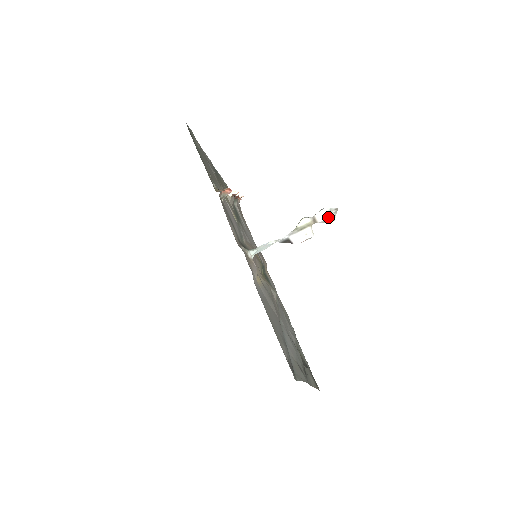
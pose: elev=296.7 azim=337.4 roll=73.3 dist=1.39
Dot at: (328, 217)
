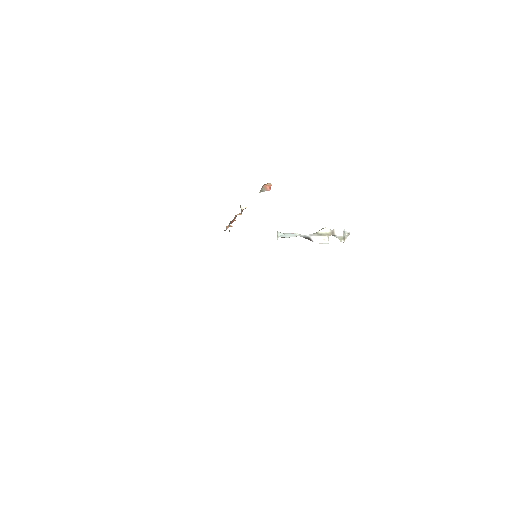
Dot at: (343, 235)
